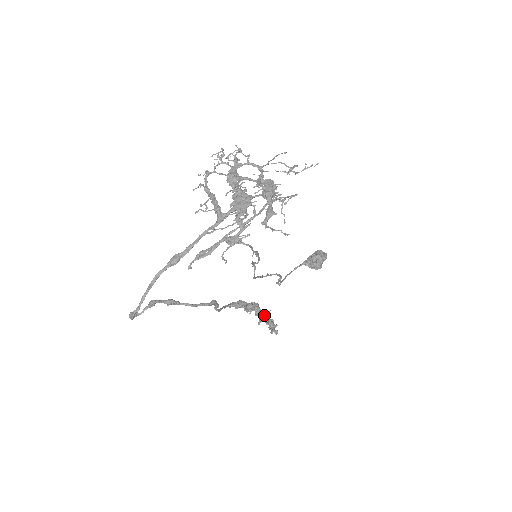
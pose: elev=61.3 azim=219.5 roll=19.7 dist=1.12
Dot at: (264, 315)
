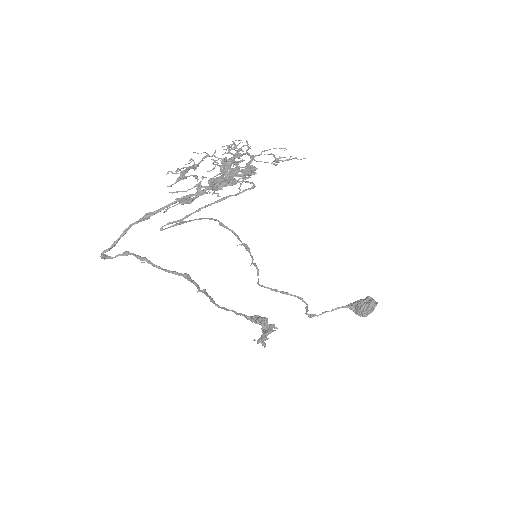
Dot at: (267, 330)
